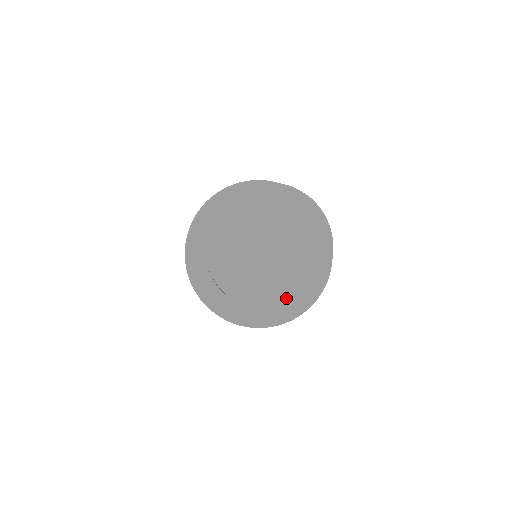
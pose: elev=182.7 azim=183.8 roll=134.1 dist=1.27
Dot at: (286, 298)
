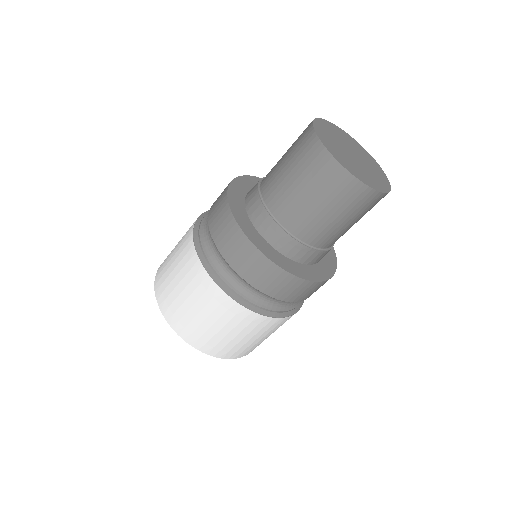
Dot at: (357, 174)
